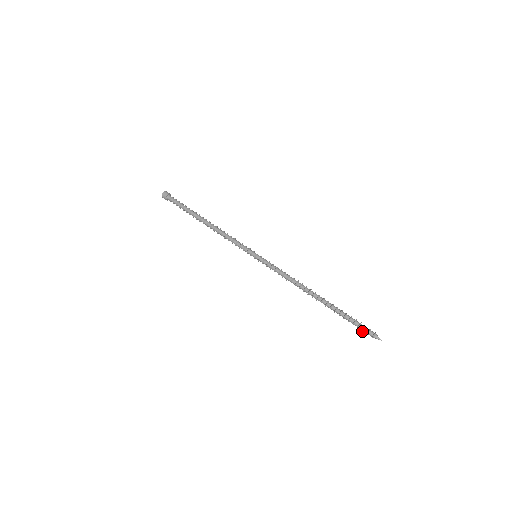
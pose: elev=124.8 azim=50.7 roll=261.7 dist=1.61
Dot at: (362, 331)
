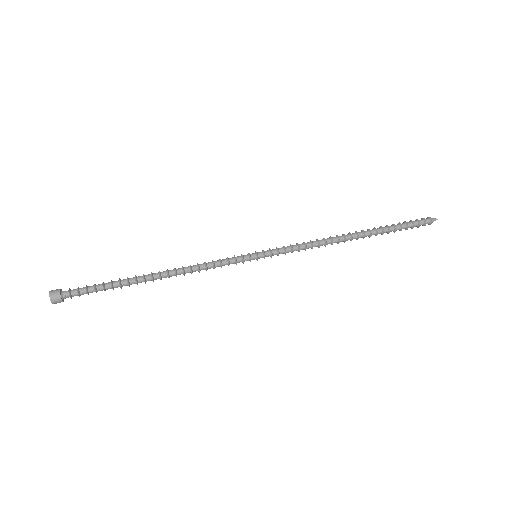
Dot at: (418, 227)
